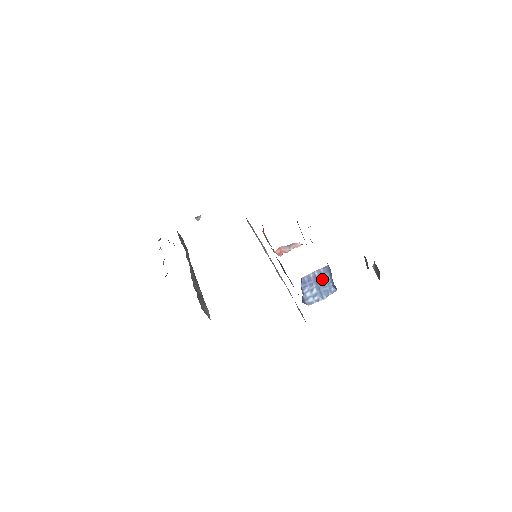
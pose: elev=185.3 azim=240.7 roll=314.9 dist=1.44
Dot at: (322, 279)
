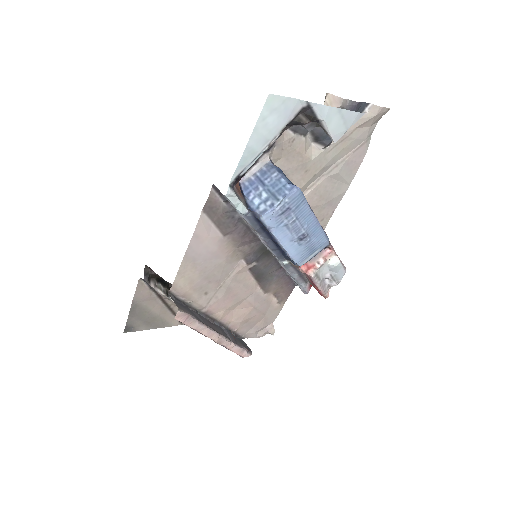
Dot at: (268, 178)
